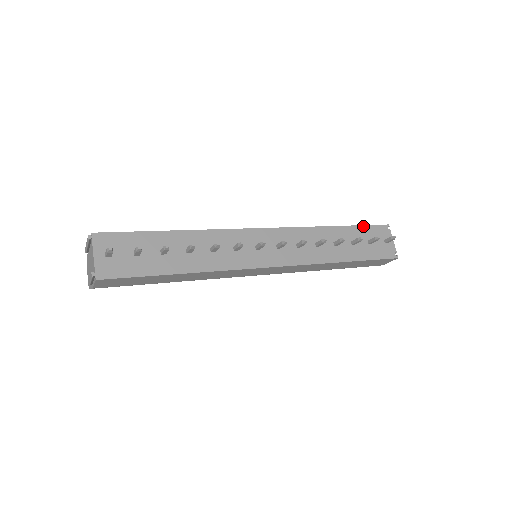
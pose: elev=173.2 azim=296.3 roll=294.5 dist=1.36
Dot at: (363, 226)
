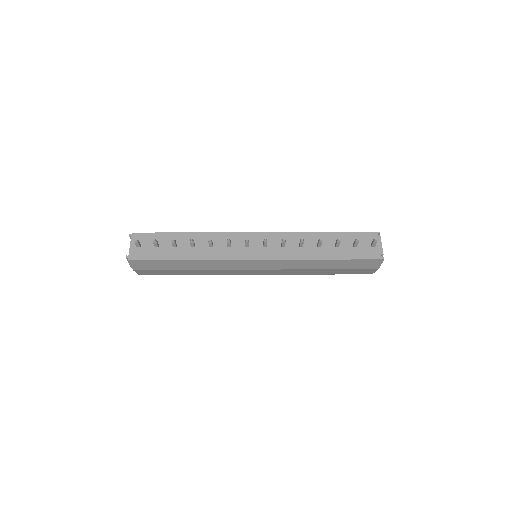
Dot at: (351, 232)
